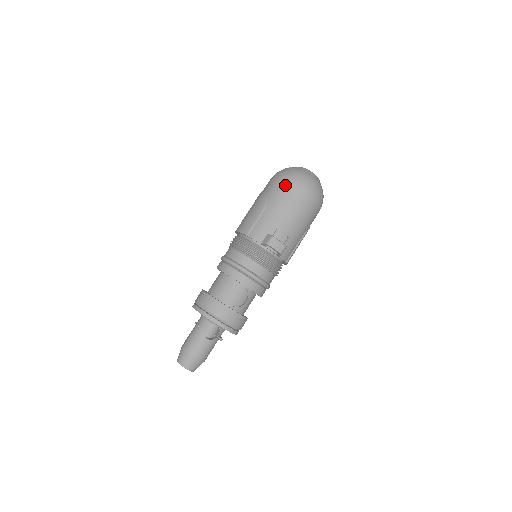
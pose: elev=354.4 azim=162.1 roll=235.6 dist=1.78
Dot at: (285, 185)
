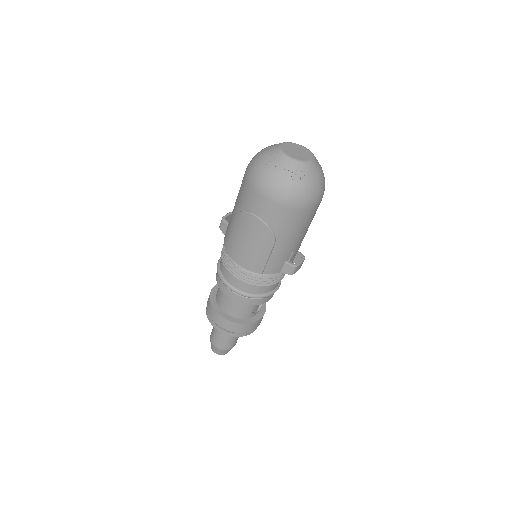
Dot at: (294, 212)
